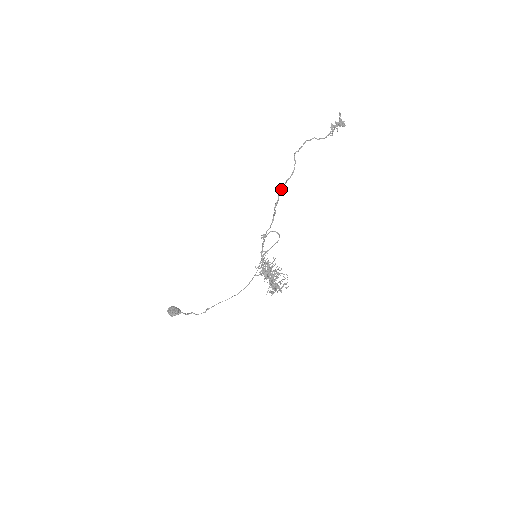
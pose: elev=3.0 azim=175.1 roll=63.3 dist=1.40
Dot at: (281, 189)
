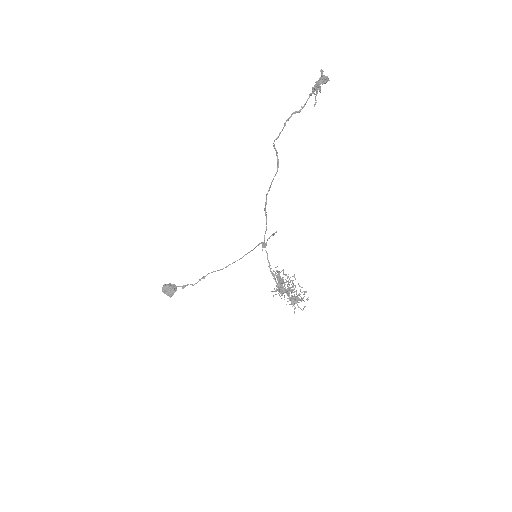
Dot at: (268, 190)
